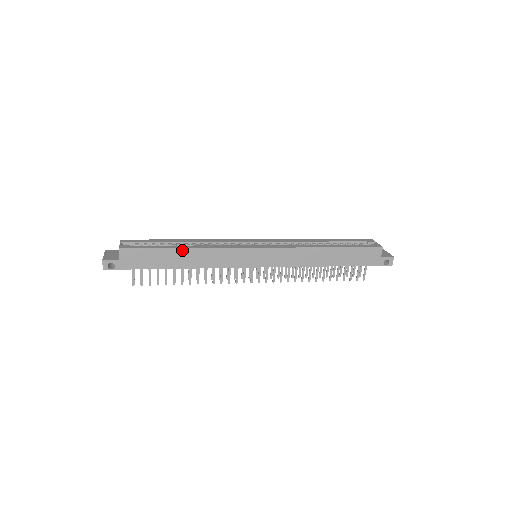
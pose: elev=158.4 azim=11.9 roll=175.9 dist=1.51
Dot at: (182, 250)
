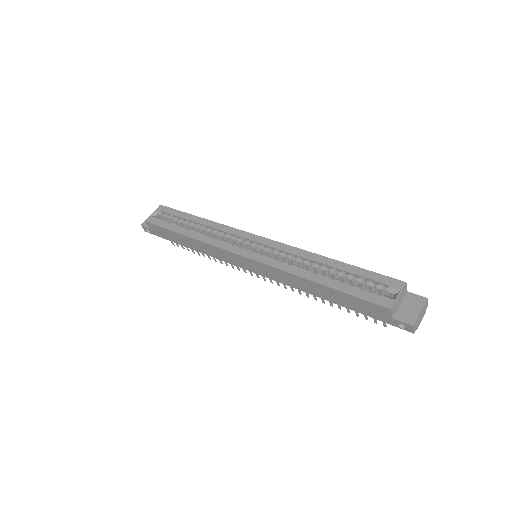
Dot at: (184, 236)
